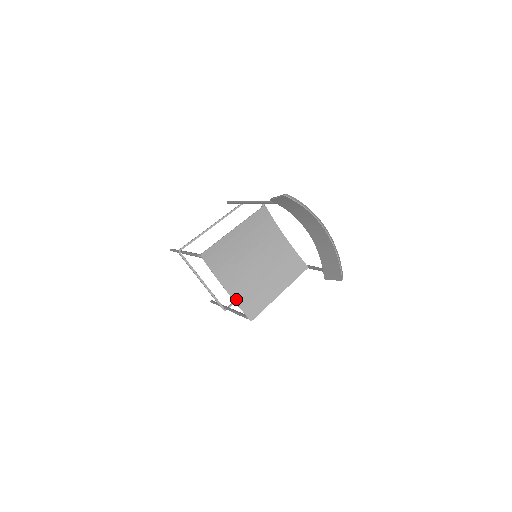
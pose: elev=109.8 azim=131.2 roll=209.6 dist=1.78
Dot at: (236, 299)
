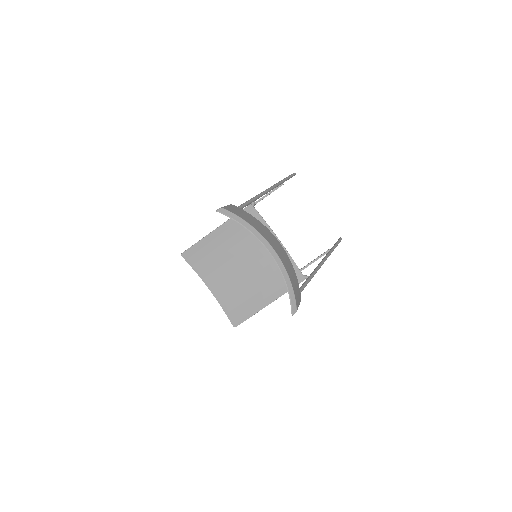
Dot at: (221, 302)
